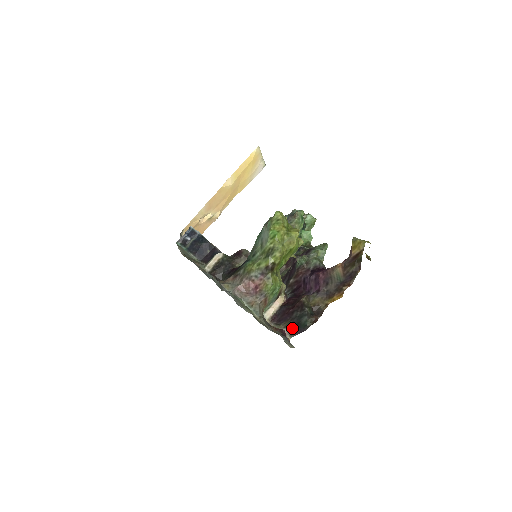
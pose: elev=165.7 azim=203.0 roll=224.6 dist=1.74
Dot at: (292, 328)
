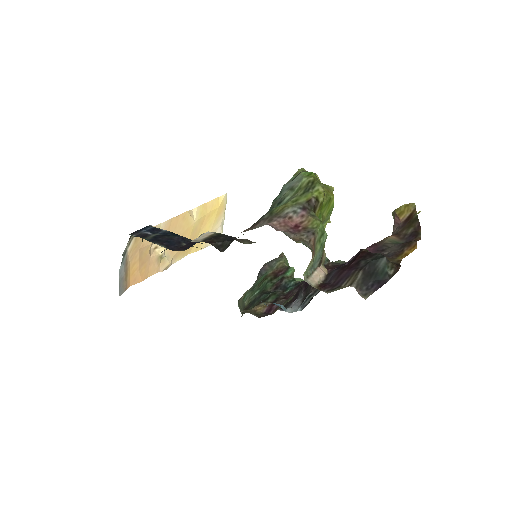
Dot at: (364, 282)
